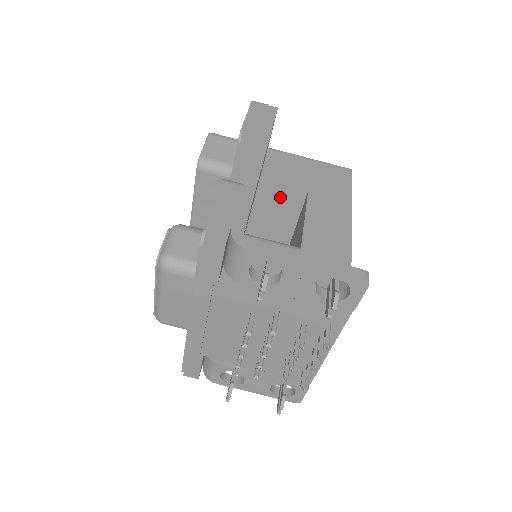
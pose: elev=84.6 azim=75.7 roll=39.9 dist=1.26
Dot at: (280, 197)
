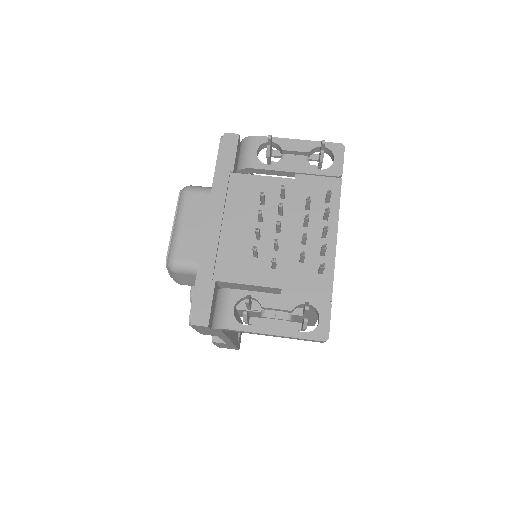
Dot at: occluded
